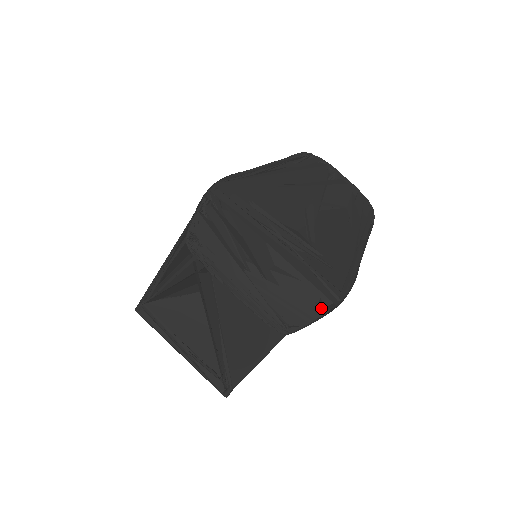
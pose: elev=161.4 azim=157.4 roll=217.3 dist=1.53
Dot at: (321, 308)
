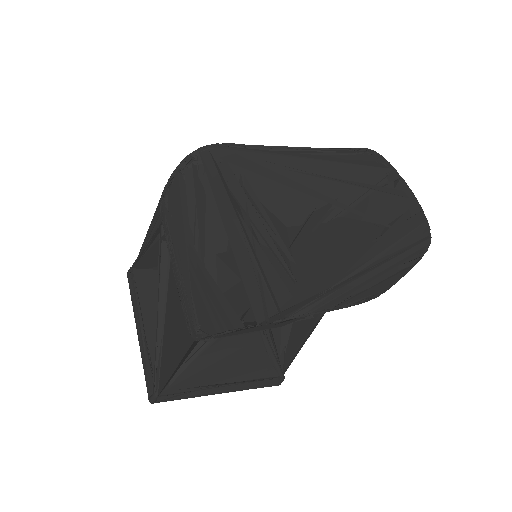
Dot at: (237, 319)
